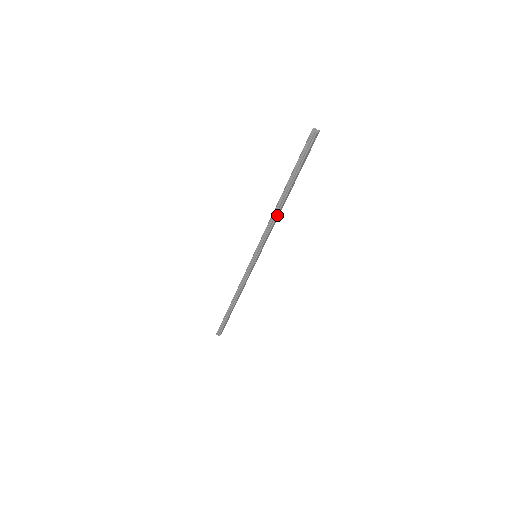
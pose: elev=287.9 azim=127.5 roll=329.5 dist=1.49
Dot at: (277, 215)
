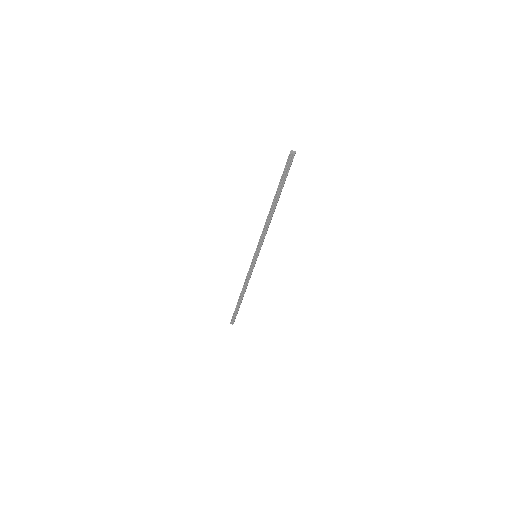
Dot at: occluded
